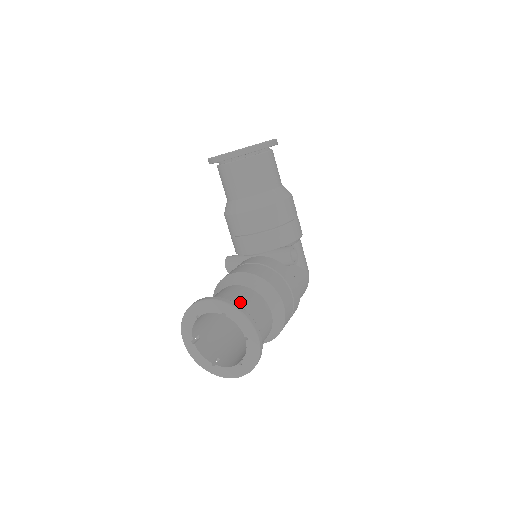
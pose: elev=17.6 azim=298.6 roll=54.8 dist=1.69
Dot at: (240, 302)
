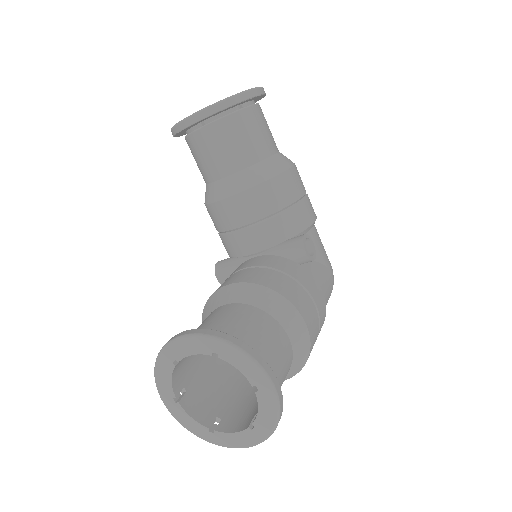
Dot at: (239, 331)
